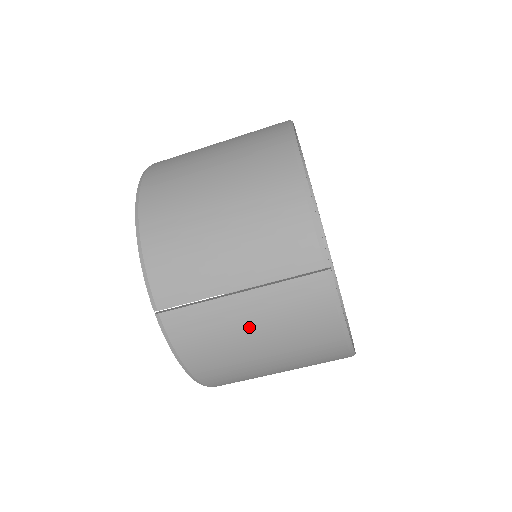
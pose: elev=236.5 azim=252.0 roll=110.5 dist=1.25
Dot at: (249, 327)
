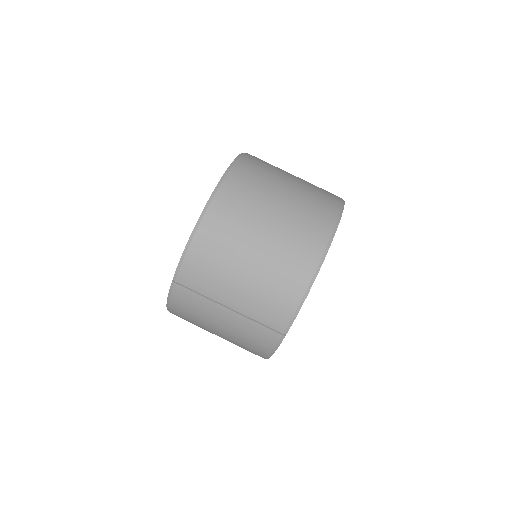
Dot at: (220, 323)
